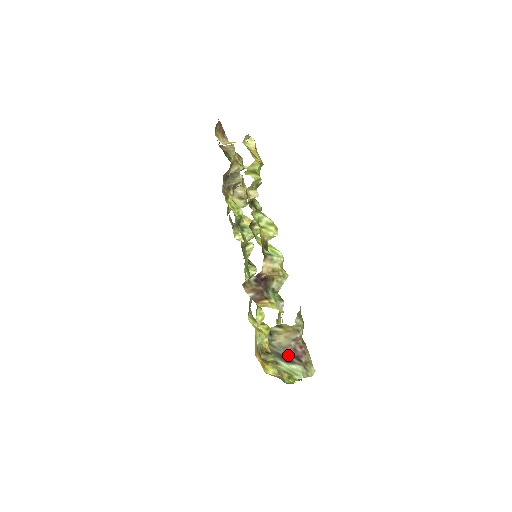
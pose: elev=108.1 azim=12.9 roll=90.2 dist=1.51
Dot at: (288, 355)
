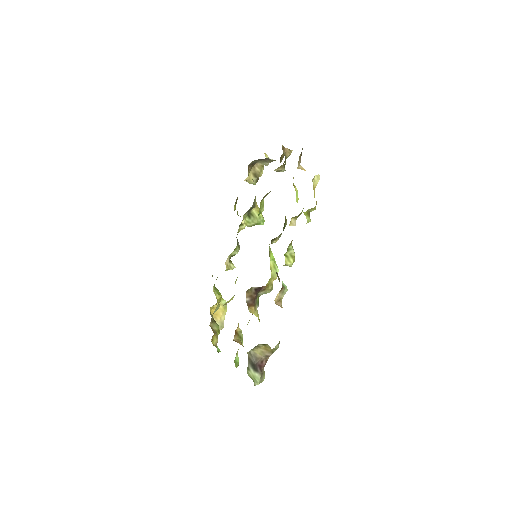
Dot at: (256, 364)
